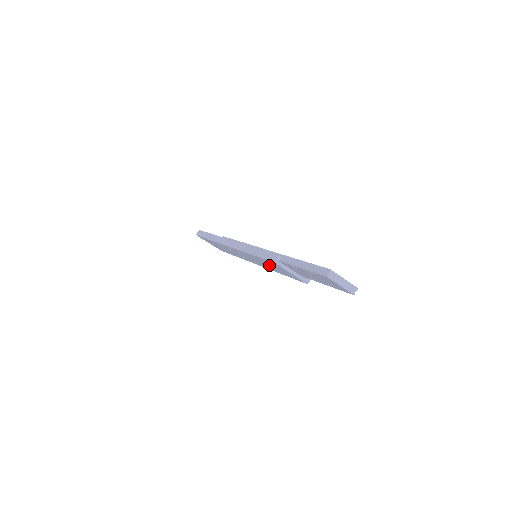
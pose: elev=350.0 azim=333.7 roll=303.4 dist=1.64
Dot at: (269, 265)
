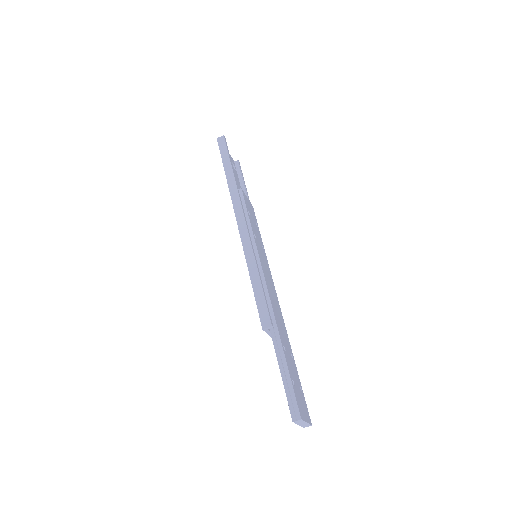
Dot at: occluded
